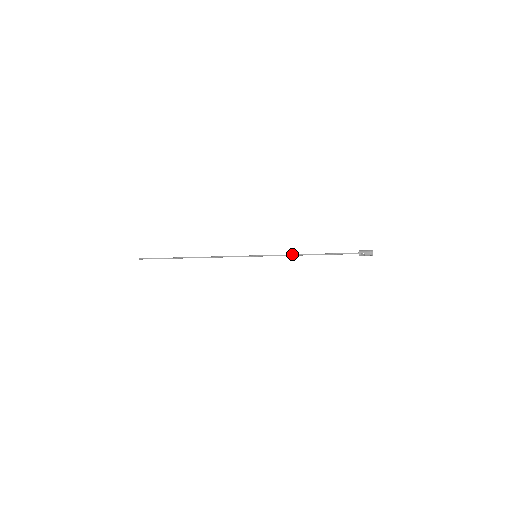
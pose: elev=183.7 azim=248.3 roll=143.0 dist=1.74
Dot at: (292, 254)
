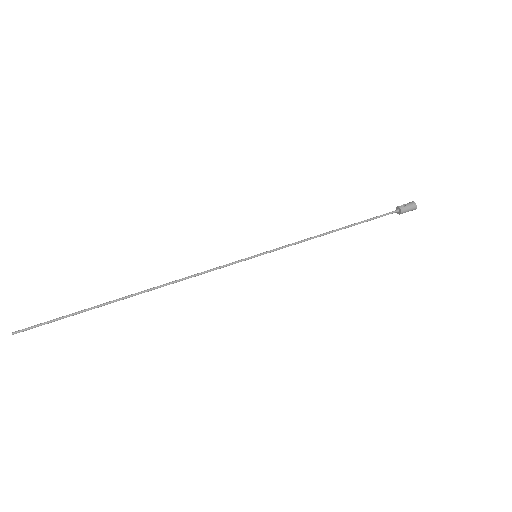
Dot at: occluded
